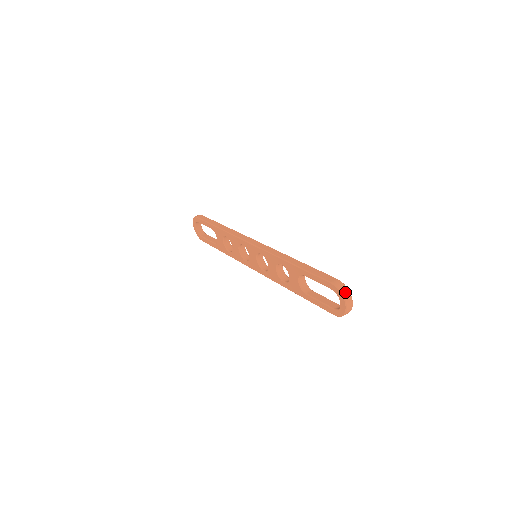
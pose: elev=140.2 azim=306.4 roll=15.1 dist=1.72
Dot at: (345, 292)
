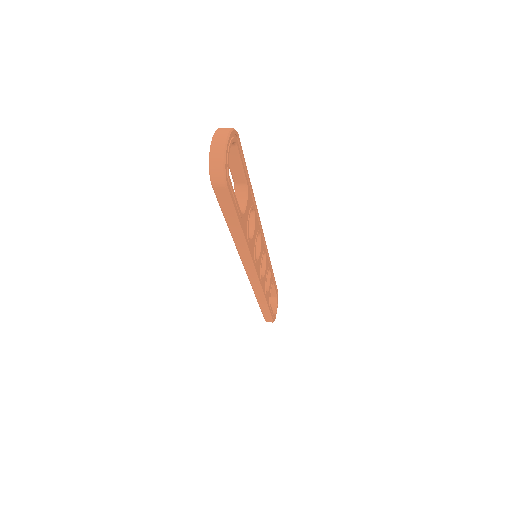
Dot at: (224, 128)
